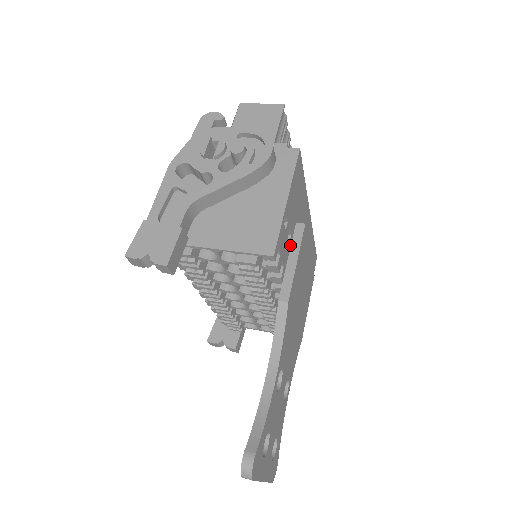
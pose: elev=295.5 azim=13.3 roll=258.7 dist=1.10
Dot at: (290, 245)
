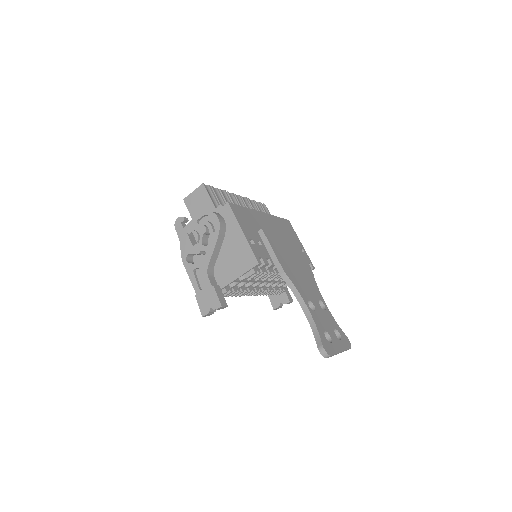
Dot at: (264, 245)
